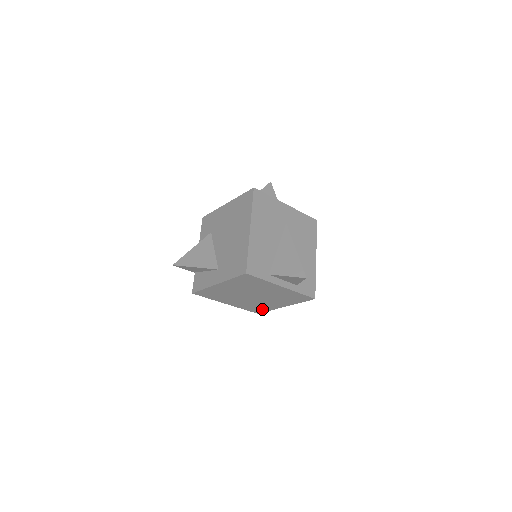
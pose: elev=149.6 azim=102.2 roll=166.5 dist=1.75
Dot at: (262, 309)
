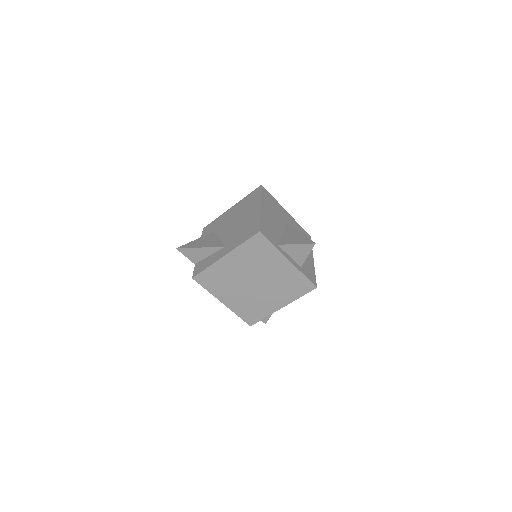
Dot at: (257, 315)
